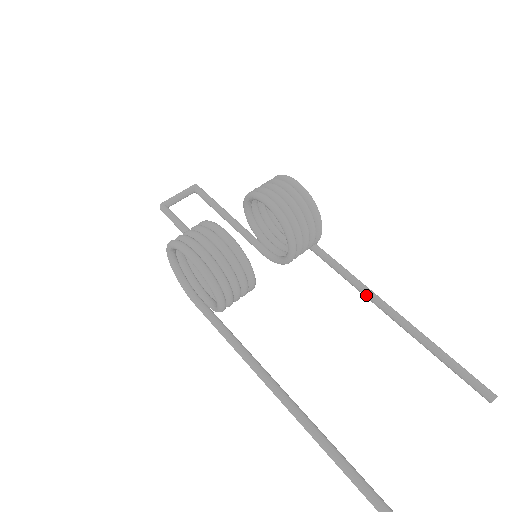
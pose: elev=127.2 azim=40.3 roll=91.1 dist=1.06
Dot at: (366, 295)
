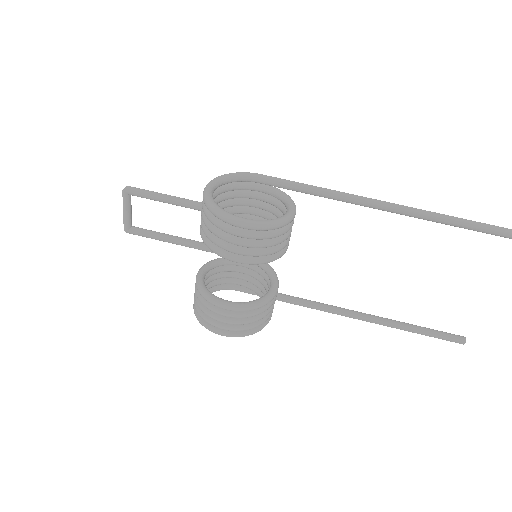
Dot at: occluded
